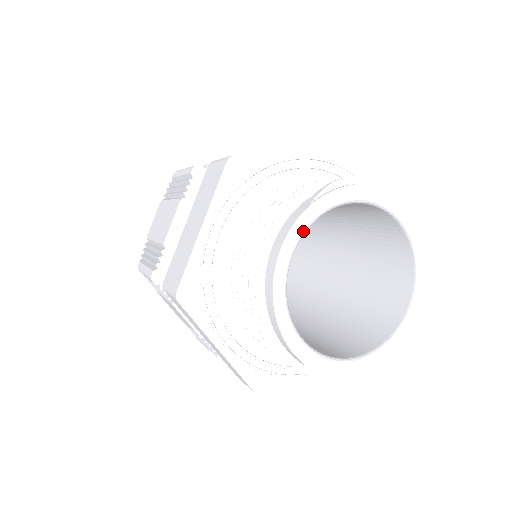
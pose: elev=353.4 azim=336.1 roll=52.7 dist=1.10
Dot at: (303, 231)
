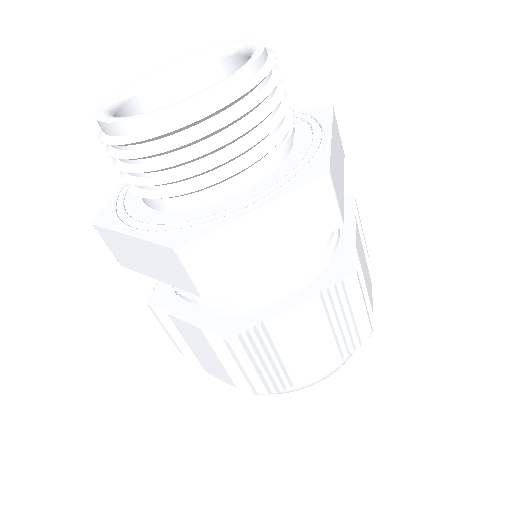
Dot at: (124, 91)
